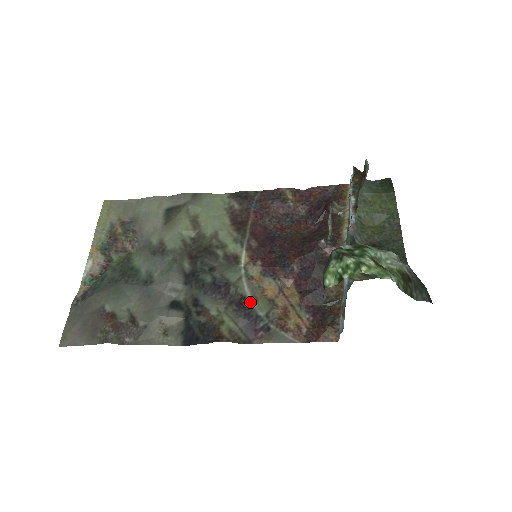
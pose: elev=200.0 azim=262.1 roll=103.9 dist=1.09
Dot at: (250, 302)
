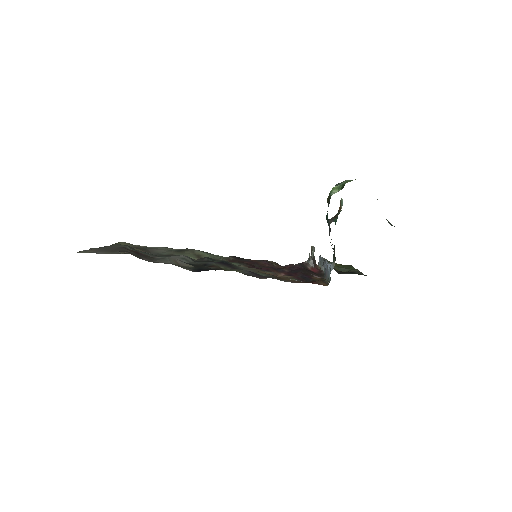
Dot at: occluded
